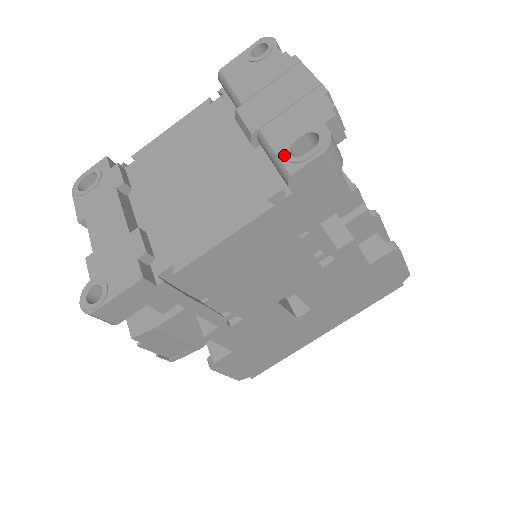
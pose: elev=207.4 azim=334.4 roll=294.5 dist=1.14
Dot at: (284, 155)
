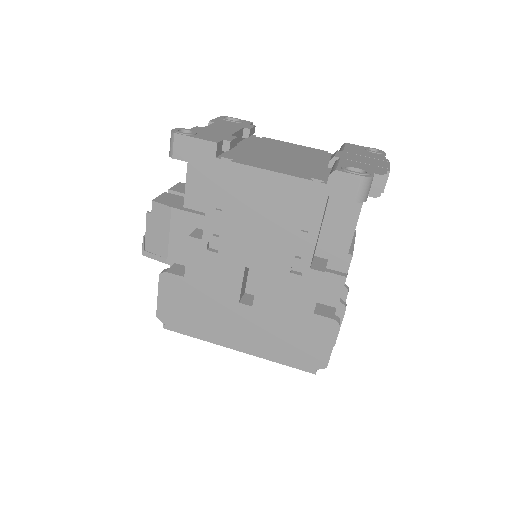
Dot at: (342, 166)
